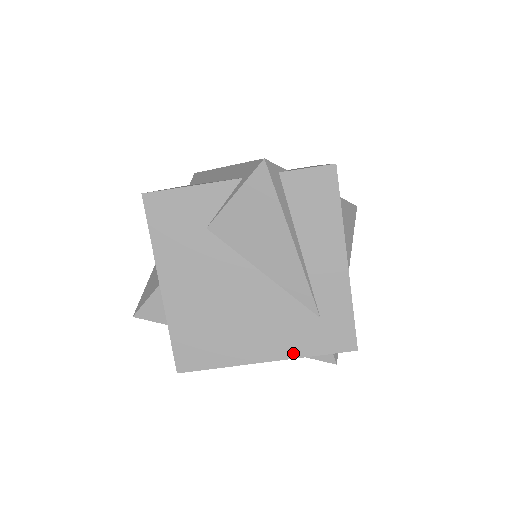
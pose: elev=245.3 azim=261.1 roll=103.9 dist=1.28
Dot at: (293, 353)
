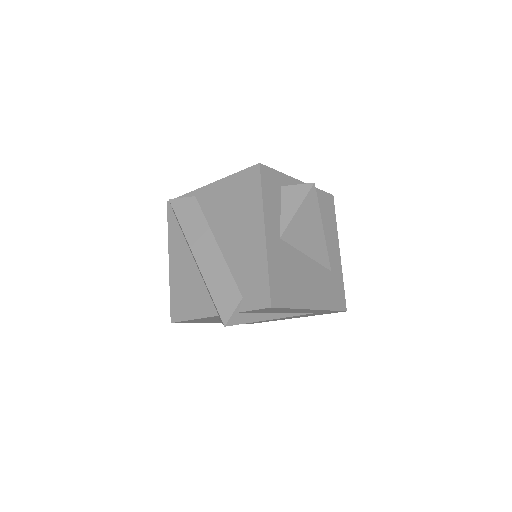
Dot at: occluded
